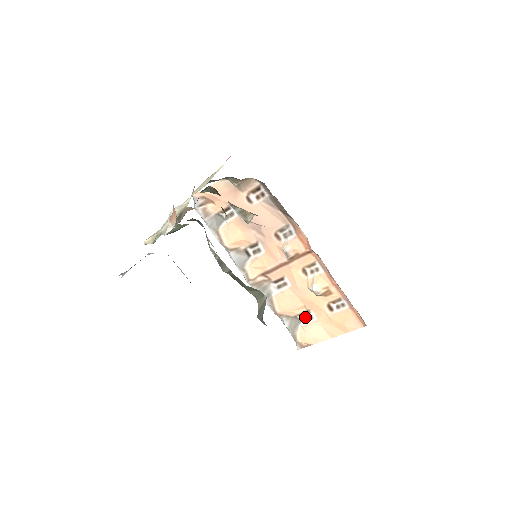
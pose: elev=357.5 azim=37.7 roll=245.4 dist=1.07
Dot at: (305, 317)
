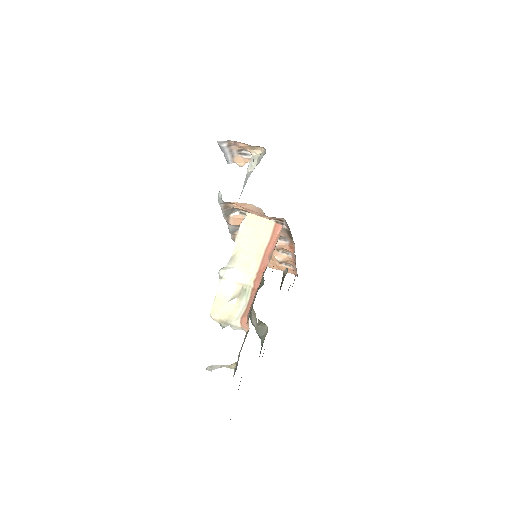
Dot at: occluded
